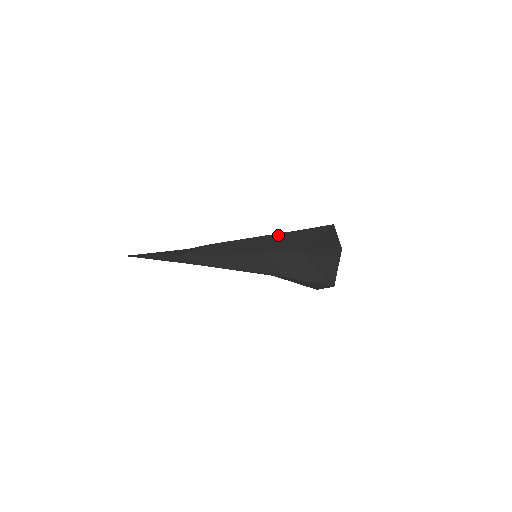
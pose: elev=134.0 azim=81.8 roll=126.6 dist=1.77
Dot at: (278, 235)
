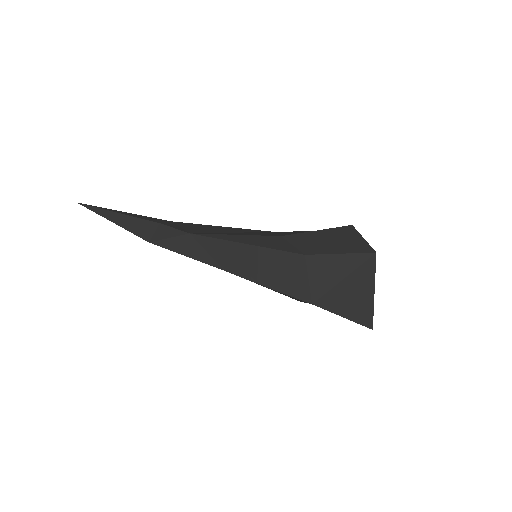
Dot at: (287, 256)
